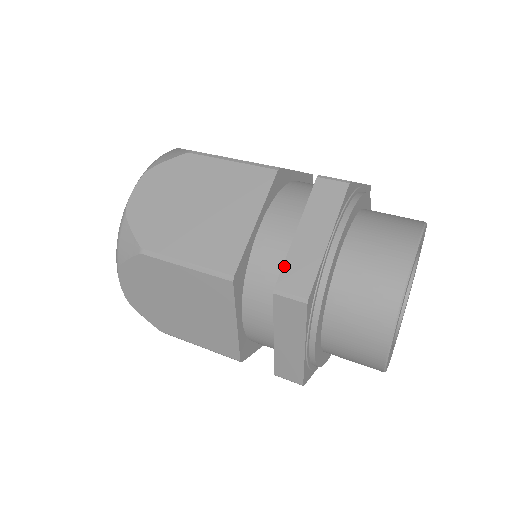
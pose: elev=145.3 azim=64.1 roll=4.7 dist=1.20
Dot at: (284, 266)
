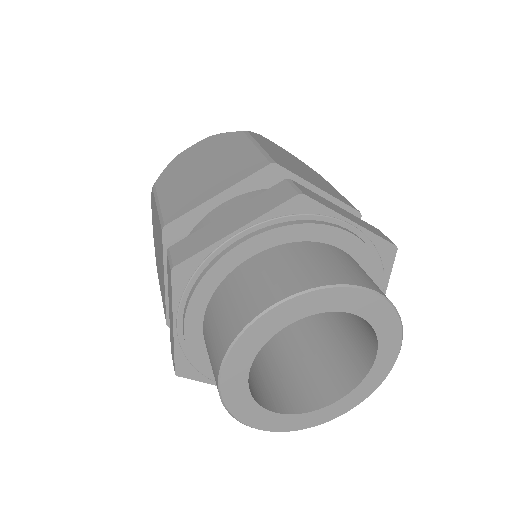
Dot at: (191, 235)
